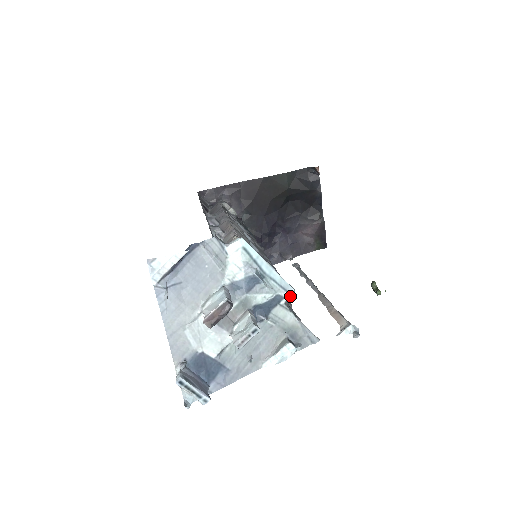
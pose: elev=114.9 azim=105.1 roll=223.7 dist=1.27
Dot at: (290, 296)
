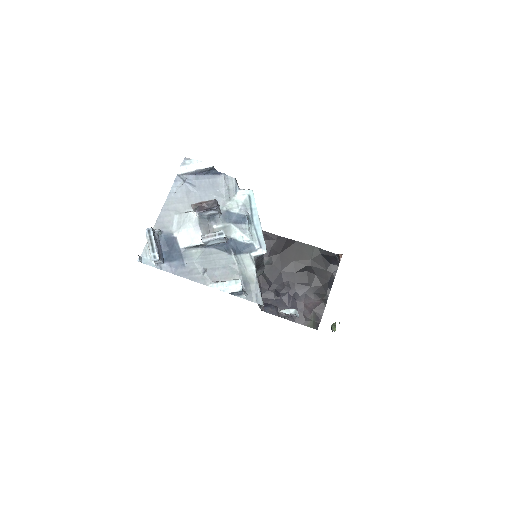
Dot at: (261, 254)
